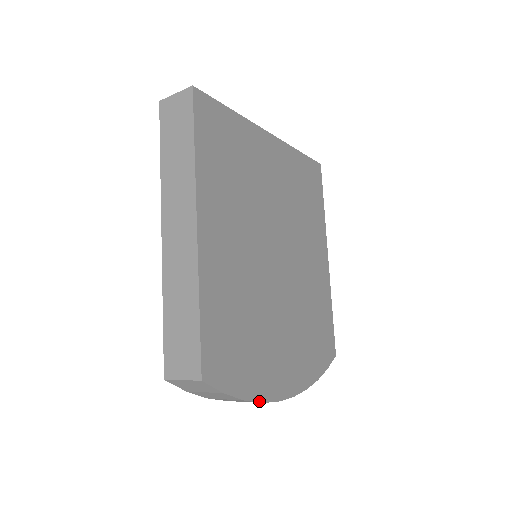
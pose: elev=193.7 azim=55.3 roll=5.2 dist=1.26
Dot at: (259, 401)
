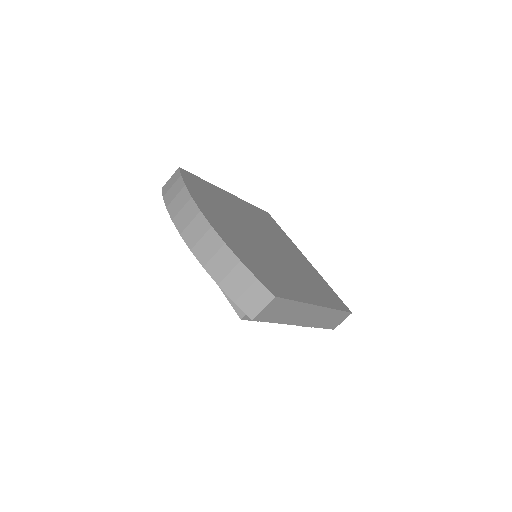
Dot at: (191, 196)
